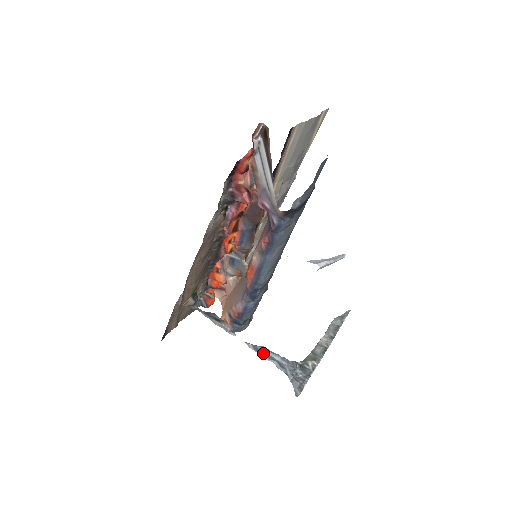
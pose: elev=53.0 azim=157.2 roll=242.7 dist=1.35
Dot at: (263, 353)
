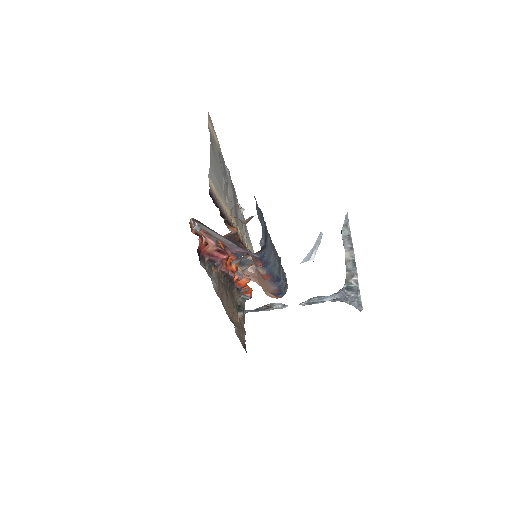
Dot at: (316, 302)
